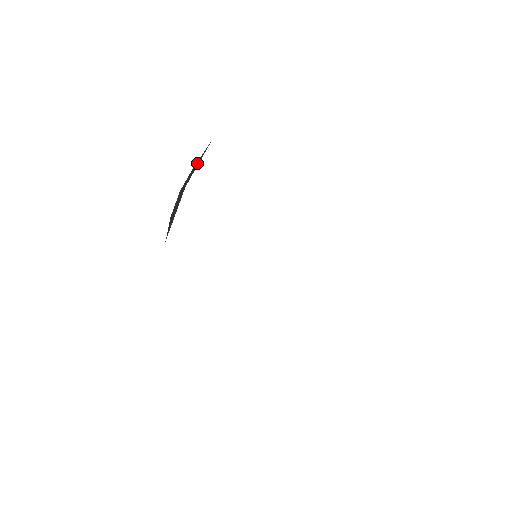
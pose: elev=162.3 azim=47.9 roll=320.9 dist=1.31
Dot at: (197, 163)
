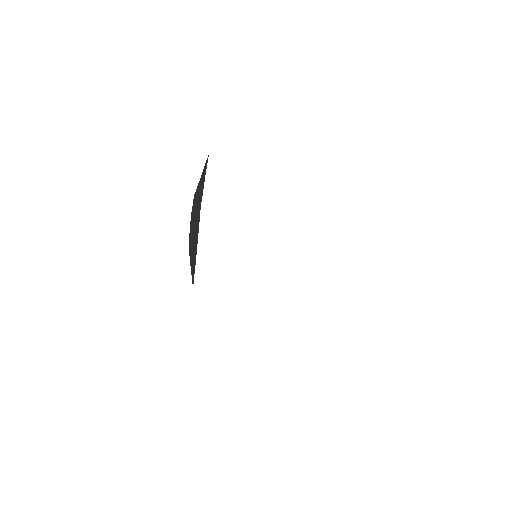
Dot at: (200, 187)
